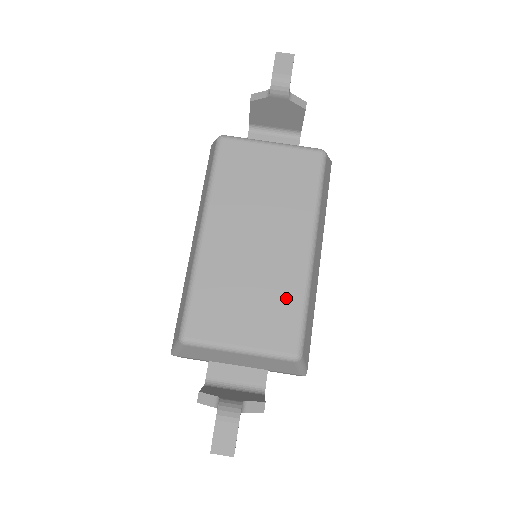
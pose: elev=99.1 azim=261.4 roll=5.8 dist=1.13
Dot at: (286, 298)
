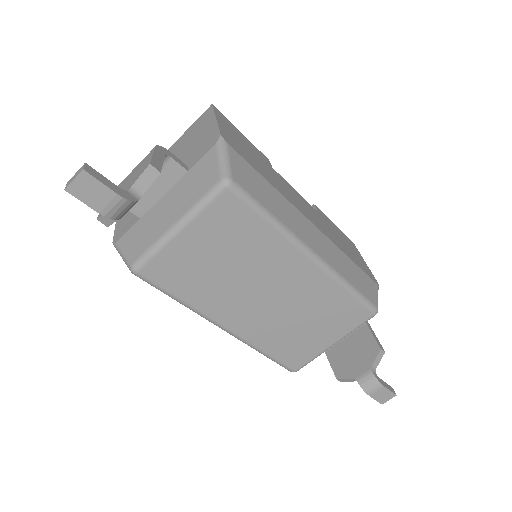
Dot at: (332, 300)
